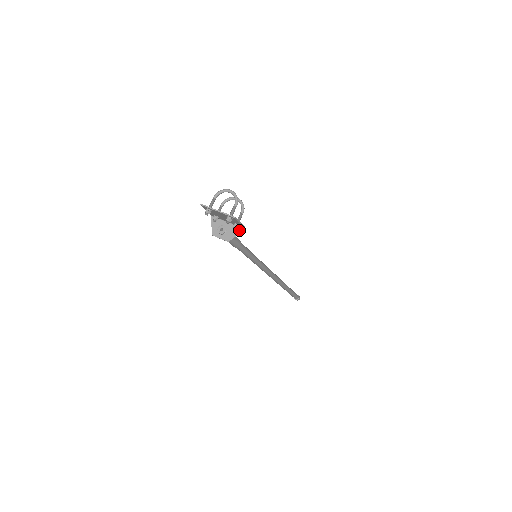
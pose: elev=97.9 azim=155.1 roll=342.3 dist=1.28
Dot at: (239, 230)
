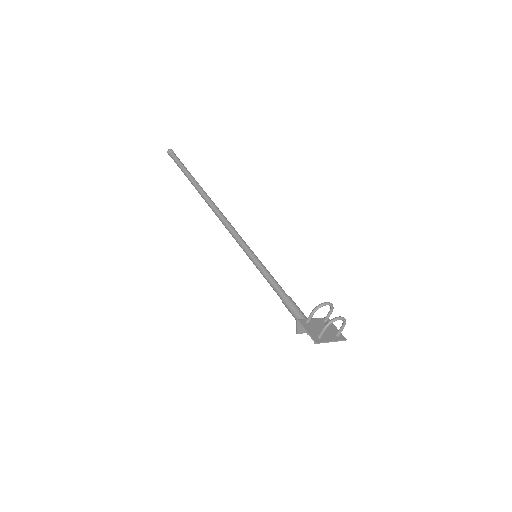
Dot at: occluded
